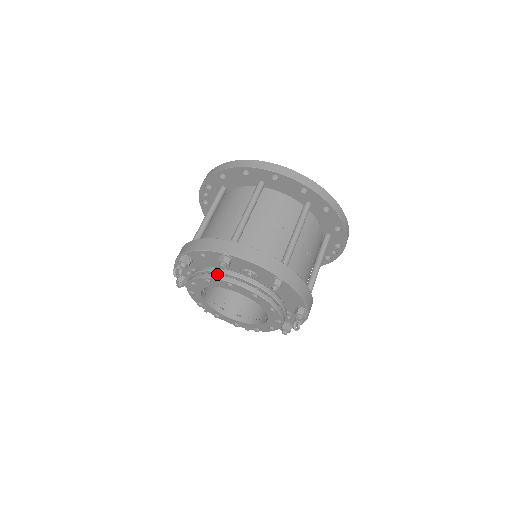
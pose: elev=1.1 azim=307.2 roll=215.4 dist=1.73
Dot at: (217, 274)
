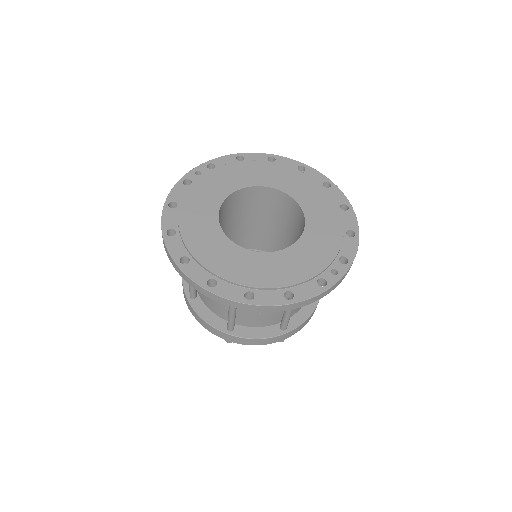
Dot at: occluded
